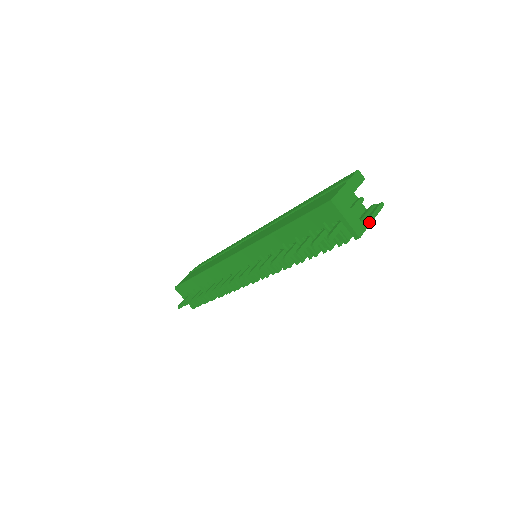
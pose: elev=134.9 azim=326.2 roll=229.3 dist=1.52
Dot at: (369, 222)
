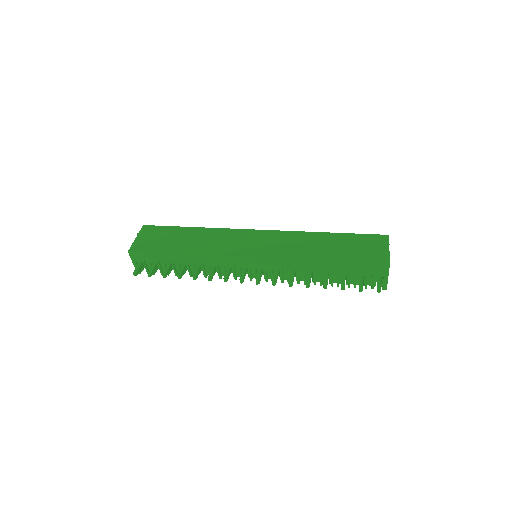
Dot at: occluded
